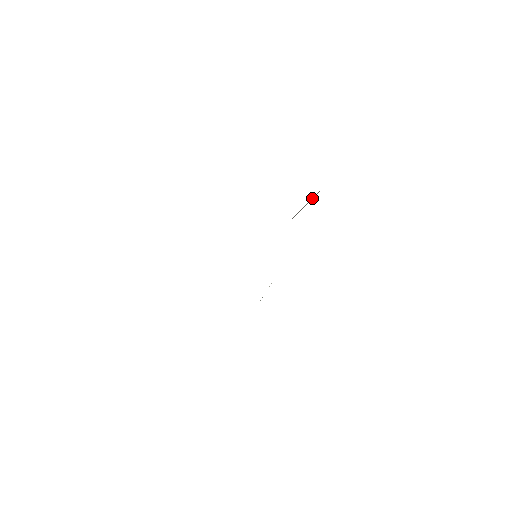
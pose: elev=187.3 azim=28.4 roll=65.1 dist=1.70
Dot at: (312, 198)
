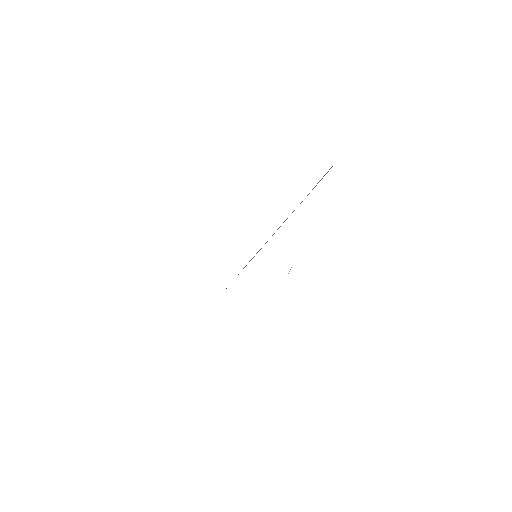
Dot at: occluded
